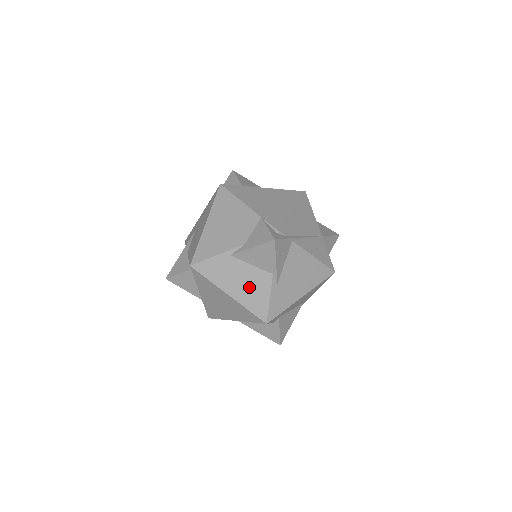
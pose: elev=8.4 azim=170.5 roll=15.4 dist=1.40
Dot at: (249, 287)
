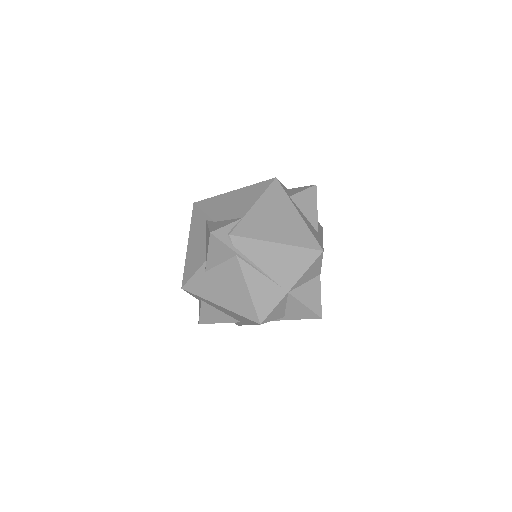
Dot at: (195, 253)
